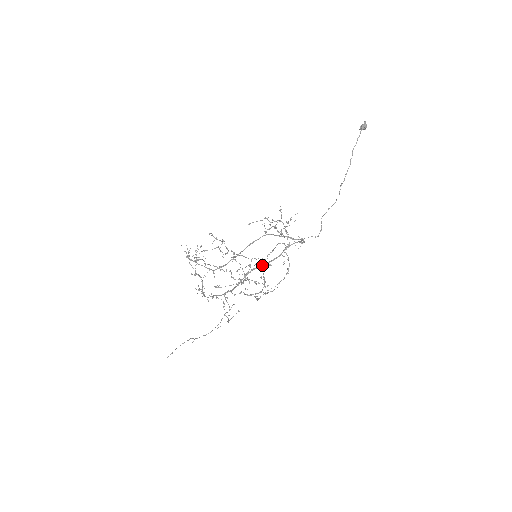
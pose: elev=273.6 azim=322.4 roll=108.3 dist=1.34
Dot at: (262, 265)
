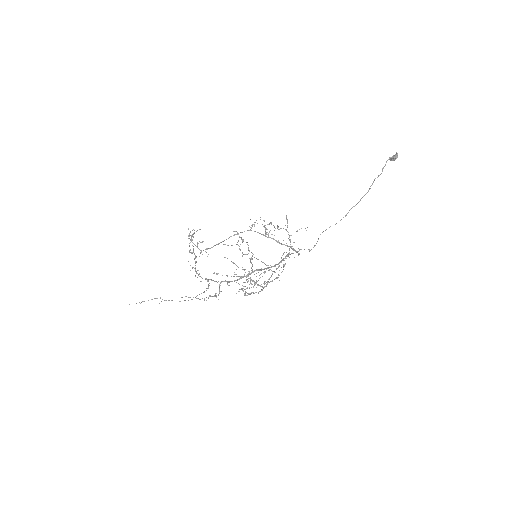
Dot at: (264, 268)
